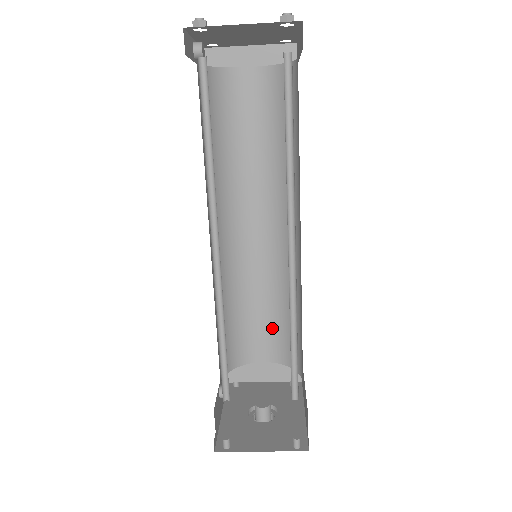
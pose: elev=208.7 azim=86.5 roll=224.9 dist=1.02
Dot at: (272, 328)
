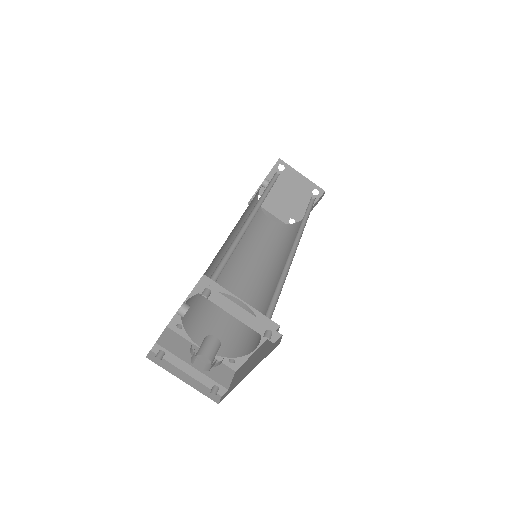
Dot at: (225, 328)
